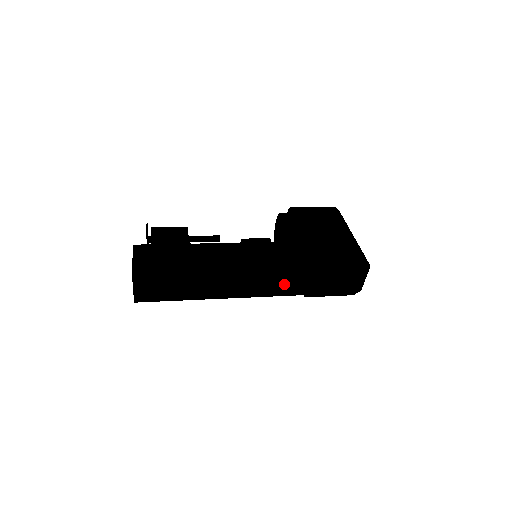
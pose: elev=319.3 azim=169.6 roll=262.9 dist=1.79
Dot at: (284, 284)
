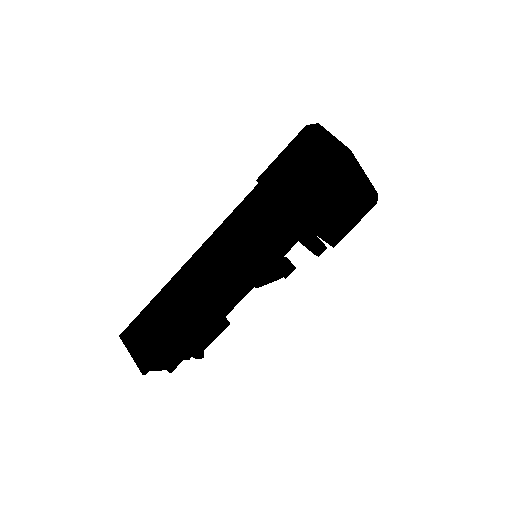
Dot at: (255, 228)
